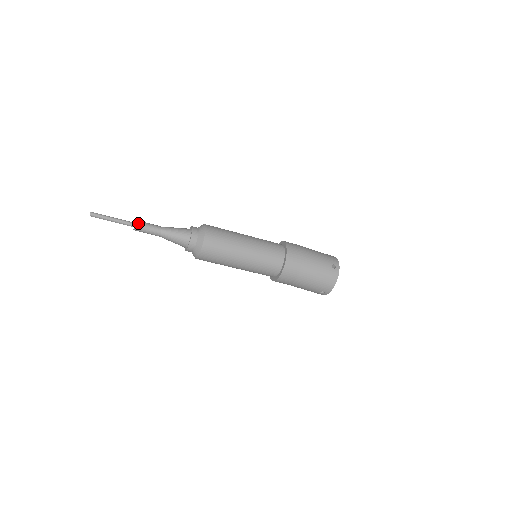
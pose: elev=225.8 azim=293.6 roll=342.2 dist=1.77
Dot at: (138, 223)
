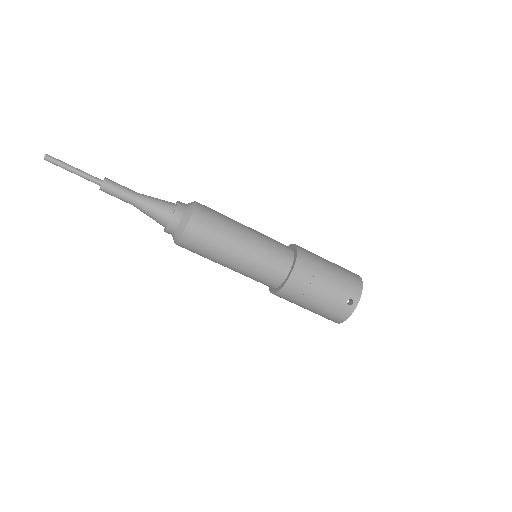
Dot at: (108, 179)
